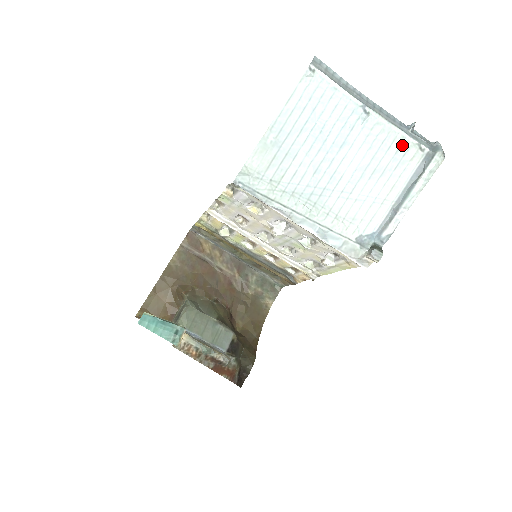
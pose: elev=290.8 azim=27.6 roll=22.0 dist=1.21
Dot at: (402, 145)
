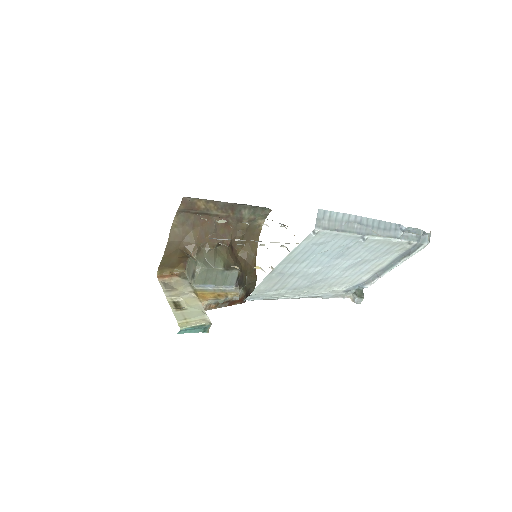
Dot at: (393, 245)
